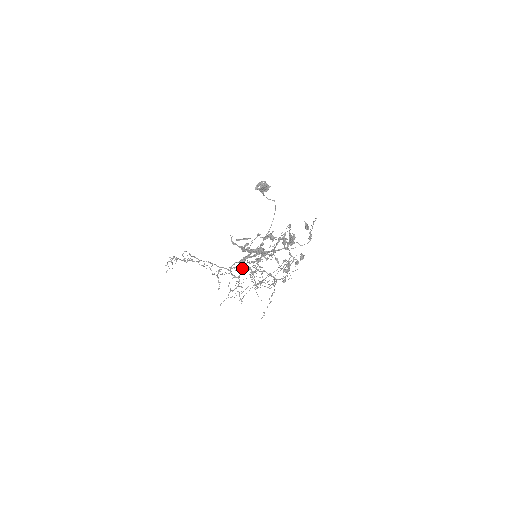
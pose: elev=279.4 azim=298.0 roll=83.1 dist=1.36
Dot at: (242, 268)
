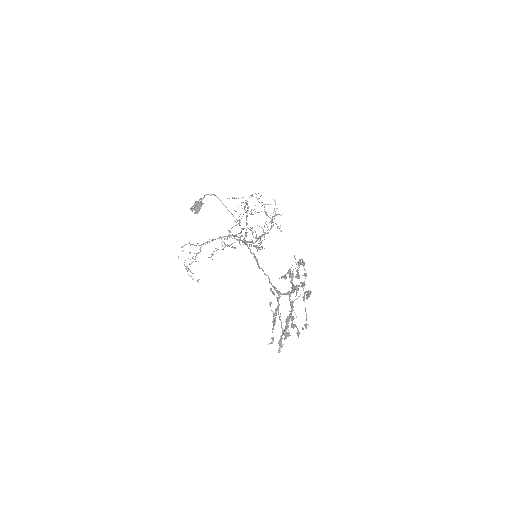
Dot at: occluded
